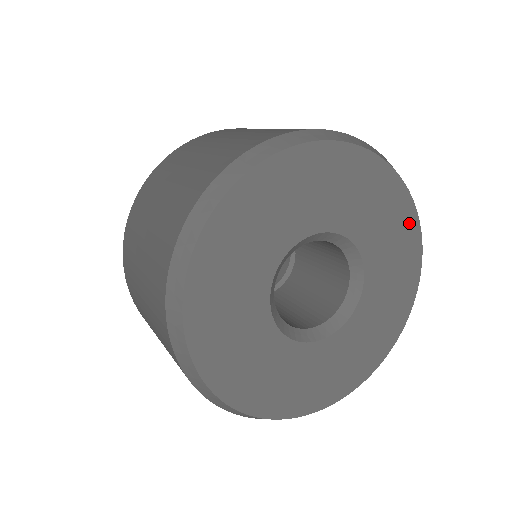
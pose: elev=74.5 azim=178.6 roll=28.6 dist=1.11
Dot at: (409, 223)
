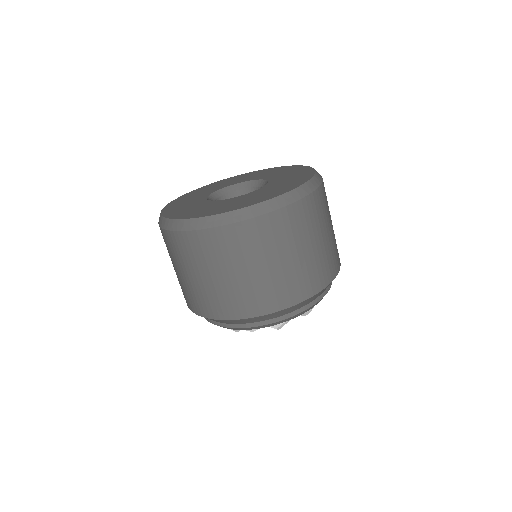
Dot at: (297, 184)
